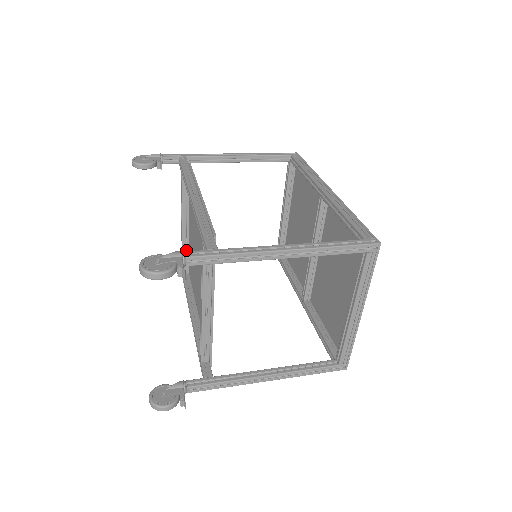
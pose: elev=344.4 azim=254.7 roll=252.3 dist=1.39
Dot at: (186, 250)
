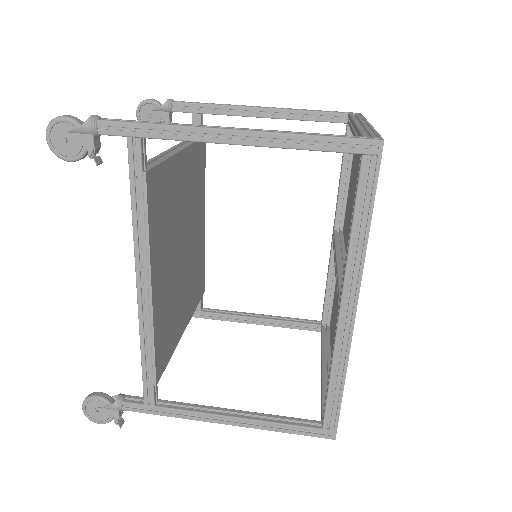
Dot at: occluded
